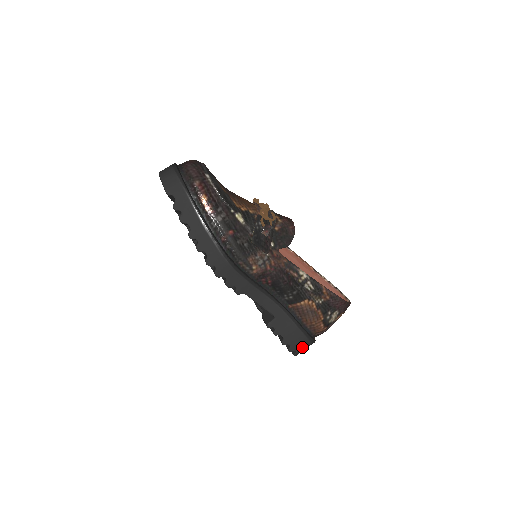
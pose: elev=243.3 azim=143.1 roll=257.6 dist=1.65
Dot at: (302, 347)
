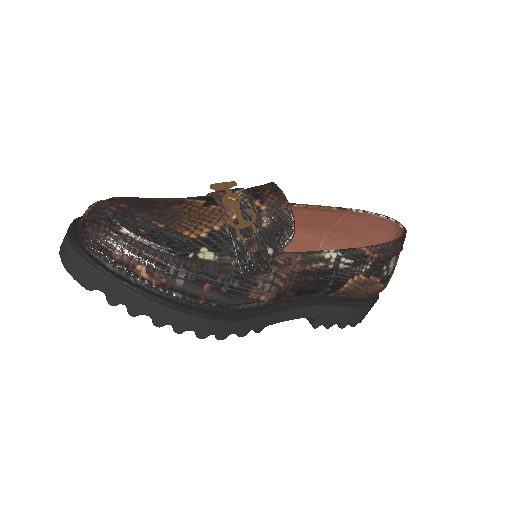
Dot at: (366, 314)
